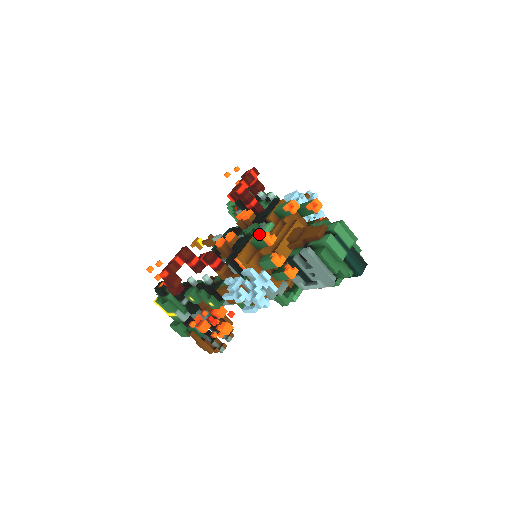
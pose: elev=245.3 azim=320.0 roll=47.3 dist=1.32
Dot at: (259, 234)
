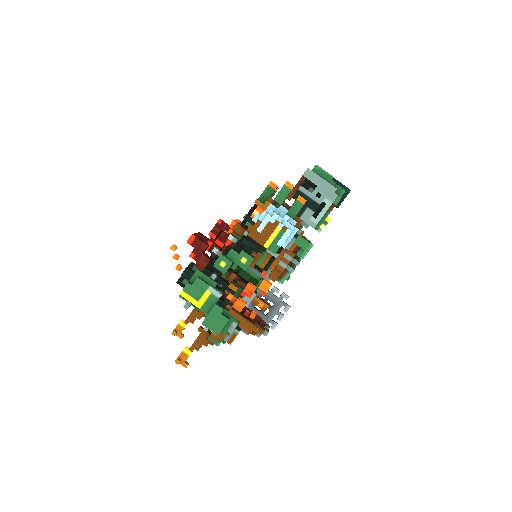
Dot at: occluded
